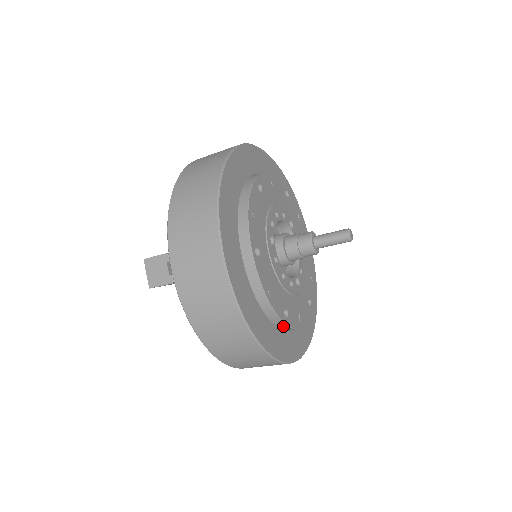
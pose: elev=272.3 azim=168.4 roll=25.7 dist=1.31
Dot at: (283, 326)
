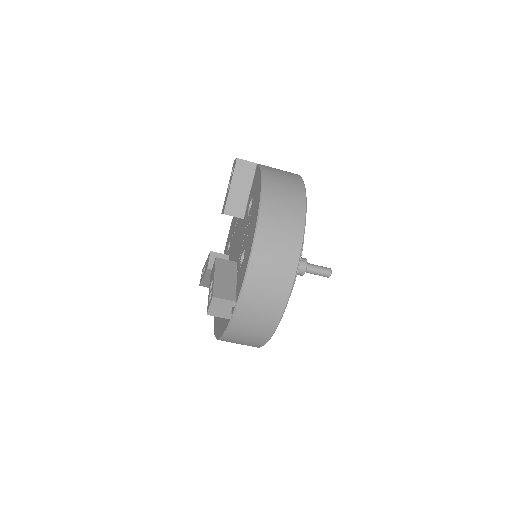
Dot at: occluded
